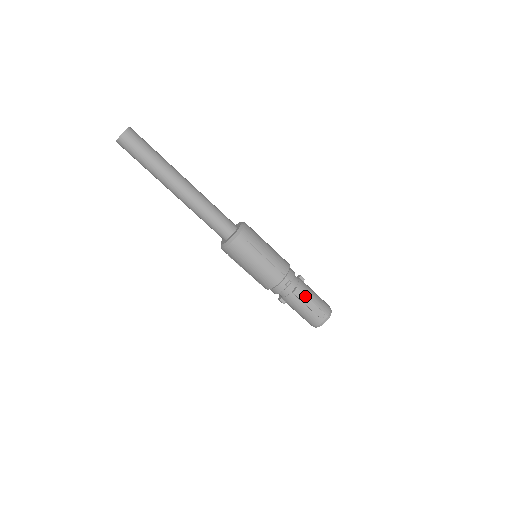
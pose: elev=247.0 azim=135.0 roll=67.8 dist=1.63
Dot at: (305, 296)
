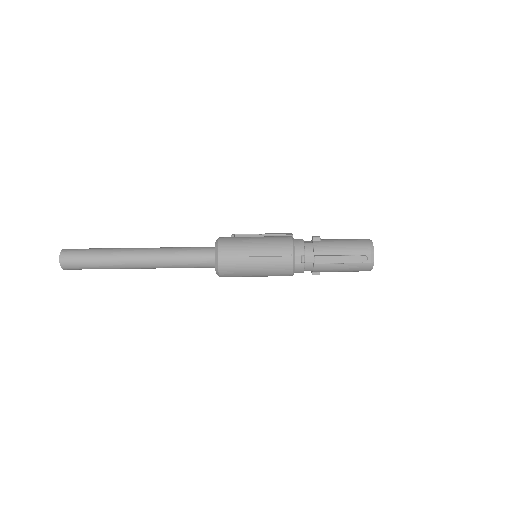
Dot at: (329, 257)
